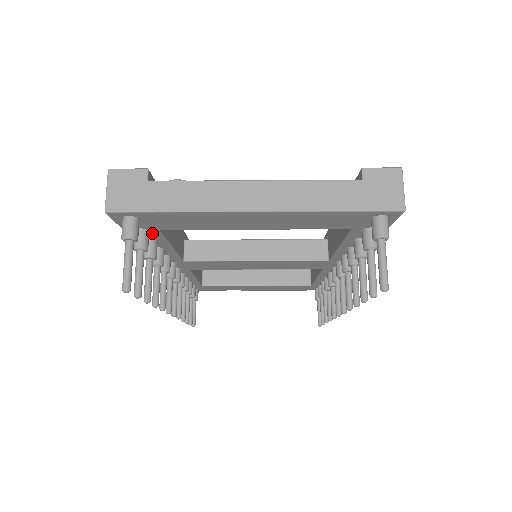
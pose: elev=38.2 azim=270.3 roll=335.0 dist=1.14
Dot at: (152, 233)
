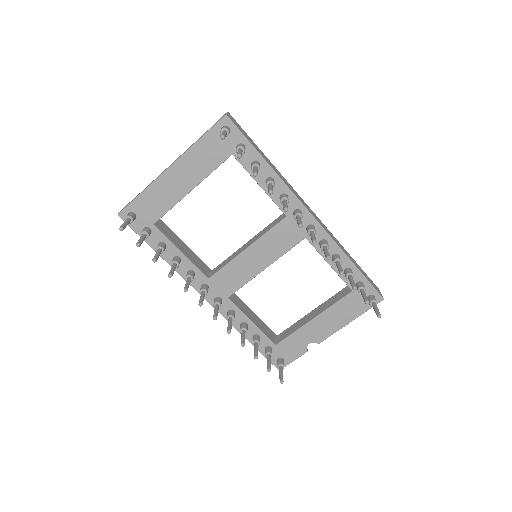
Dot at: (154, 232)
